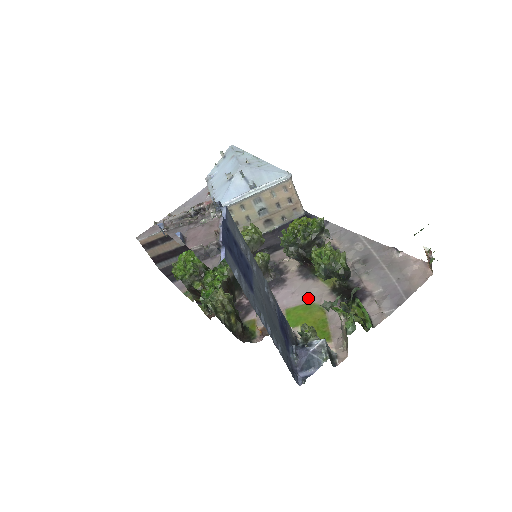
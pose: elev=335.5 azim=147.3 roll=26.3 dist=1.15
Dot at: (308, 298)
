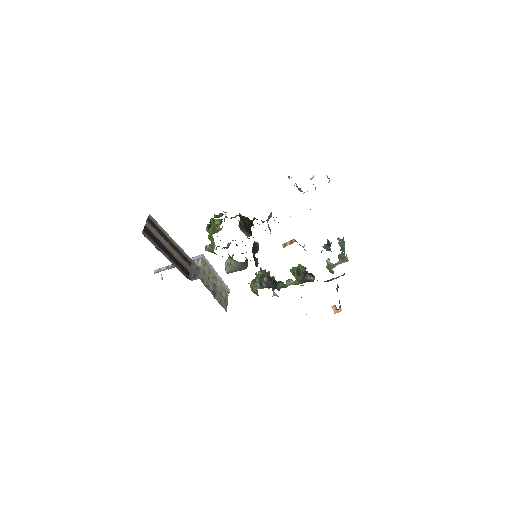
Dot at: occluded
